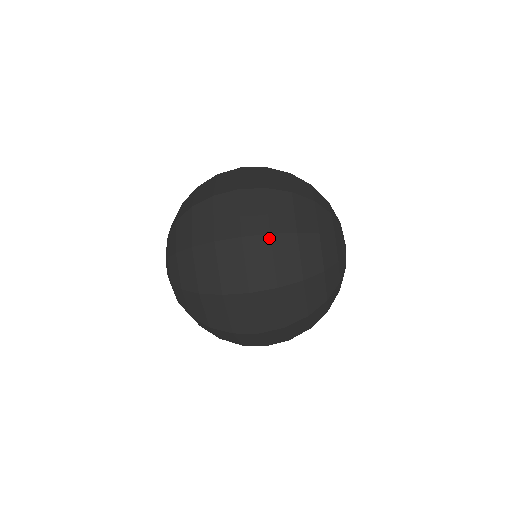
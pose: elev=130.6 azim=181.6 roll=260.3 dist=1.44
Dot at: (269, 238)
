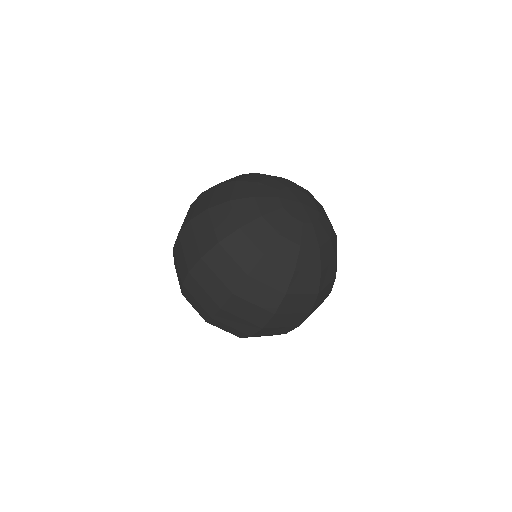
Dot at: (202, 261)
